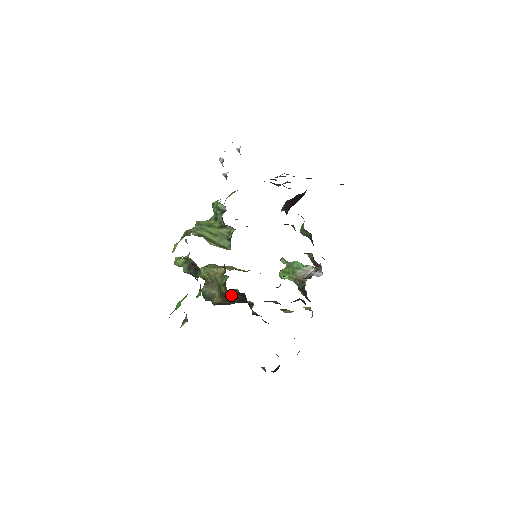
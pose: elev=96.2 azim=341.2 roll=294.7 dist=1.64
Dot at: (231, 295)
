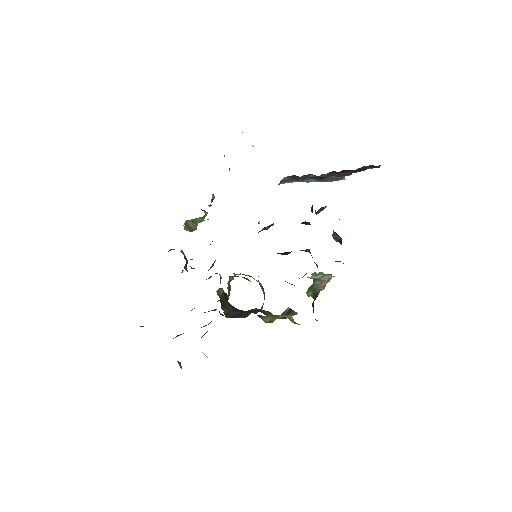
Dot at: (224, 299)
